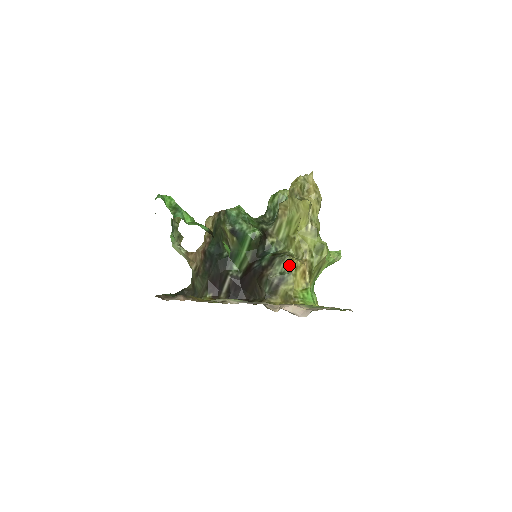
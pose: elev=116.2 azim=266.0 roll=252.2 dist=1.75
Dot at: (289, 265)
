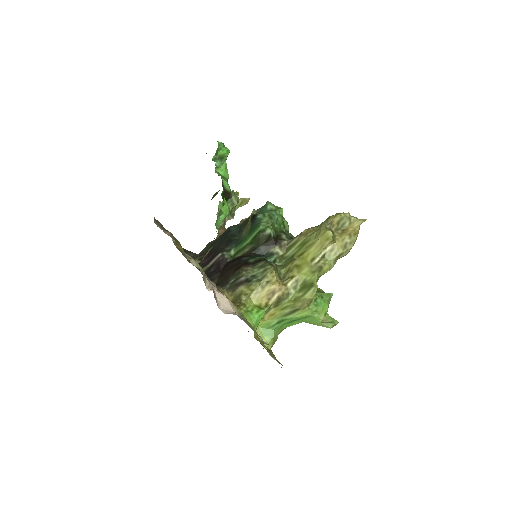
Dot at: (265, 273)
